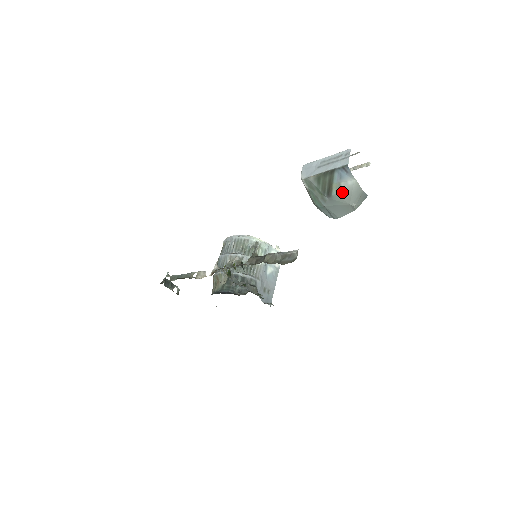
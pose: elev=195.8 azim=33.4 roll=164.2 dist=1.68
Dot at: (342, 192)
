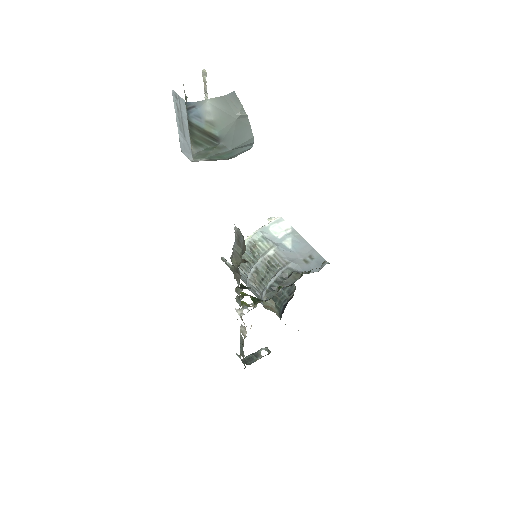
Dot at: (218, 123)
